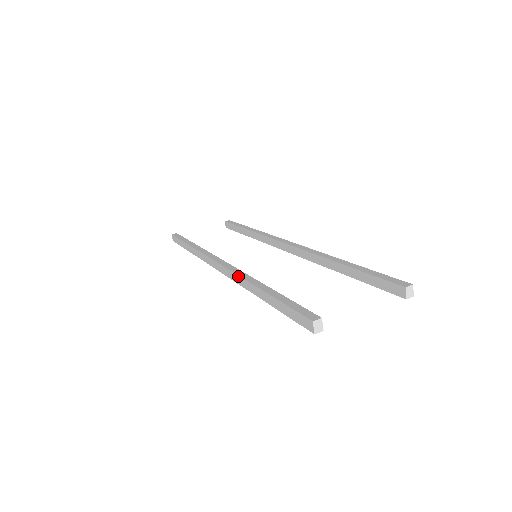
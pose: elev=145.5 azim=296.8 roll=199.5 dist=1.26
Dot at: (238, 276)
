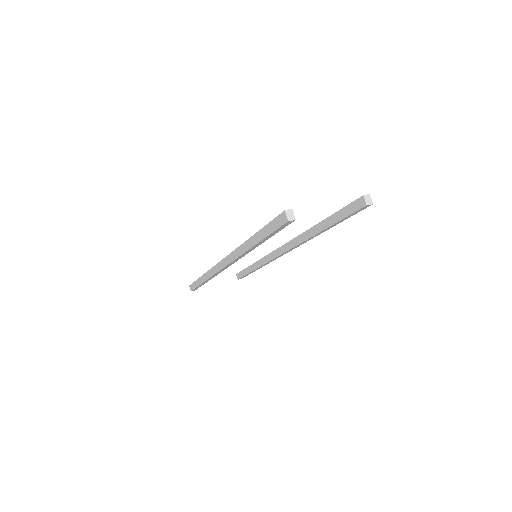
Dot at: (236, 249)
